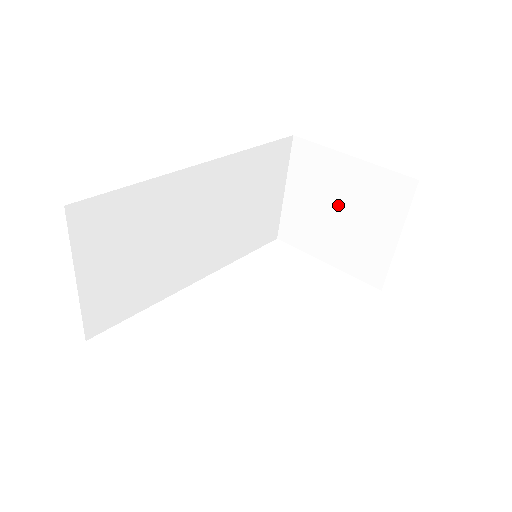
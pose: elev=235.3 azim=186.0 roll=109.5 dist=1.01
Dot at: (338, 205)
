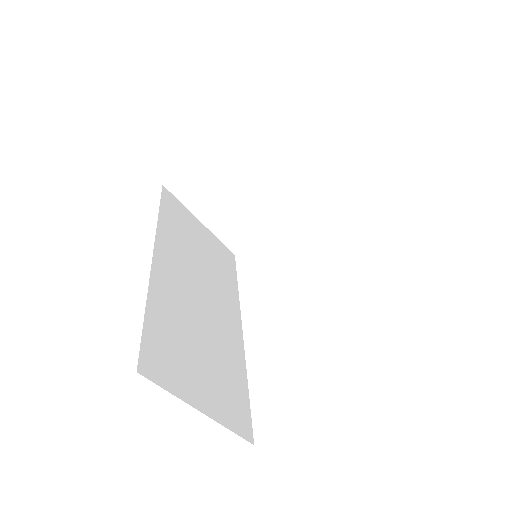
Dot at: (241, 182)
